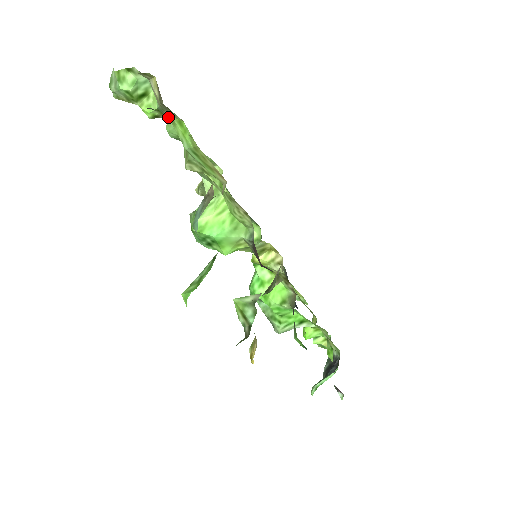
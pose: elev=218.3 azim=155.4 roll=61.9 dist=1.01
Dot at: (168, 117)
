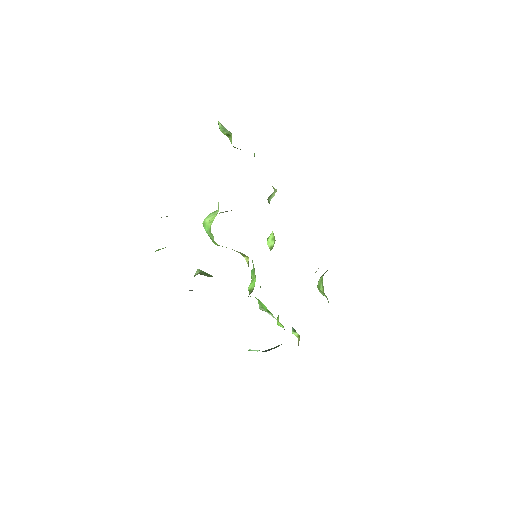
Dot at: occluded
